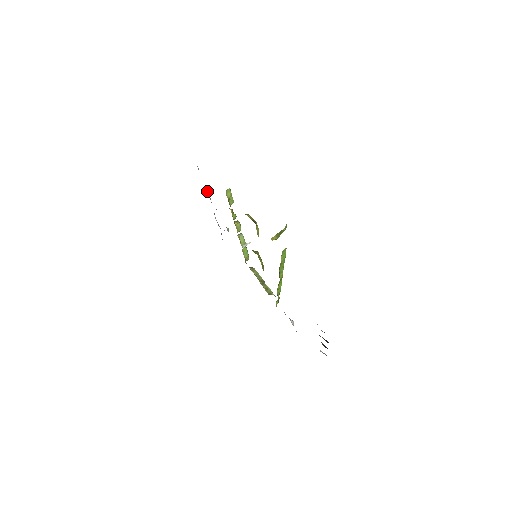
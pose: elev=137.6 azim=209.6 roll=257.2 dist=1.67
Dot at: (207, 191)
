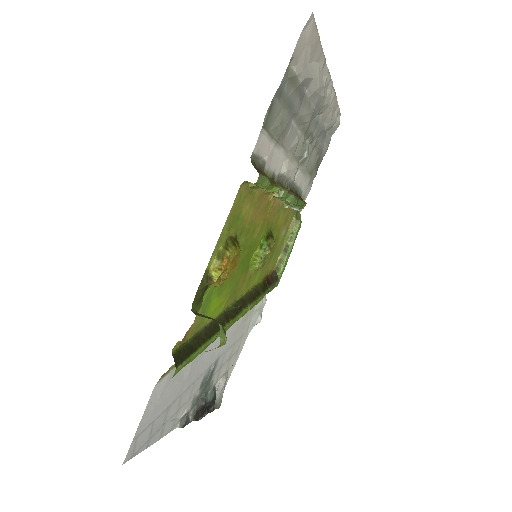
Dot at: (310, 89)
